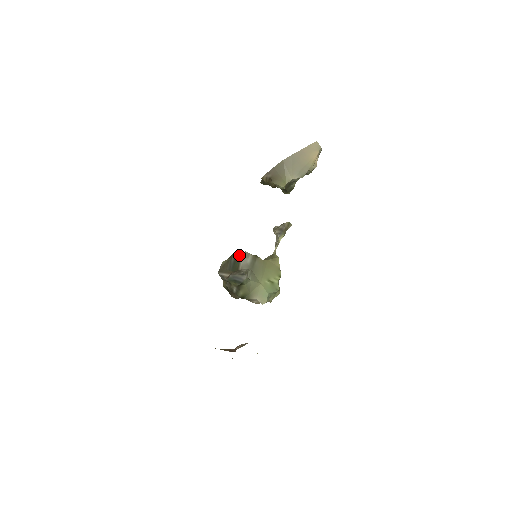
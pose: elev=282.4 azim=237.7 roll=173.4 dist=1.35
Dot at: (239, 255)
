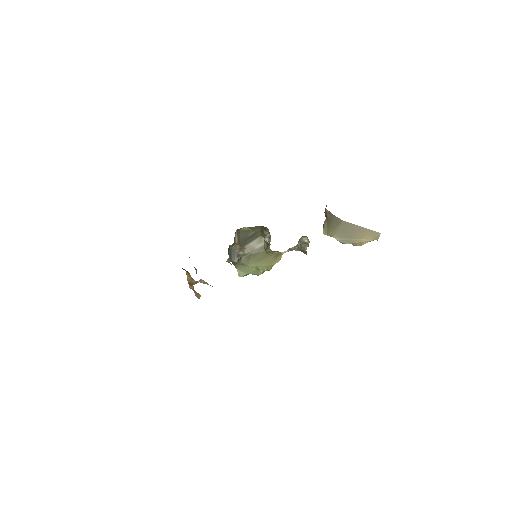
Dot at: (258, 235)
